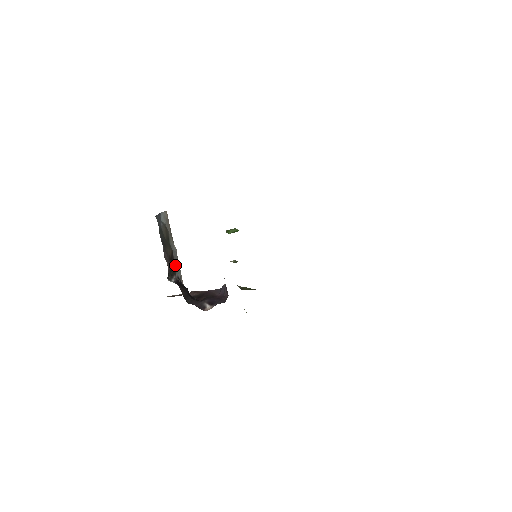
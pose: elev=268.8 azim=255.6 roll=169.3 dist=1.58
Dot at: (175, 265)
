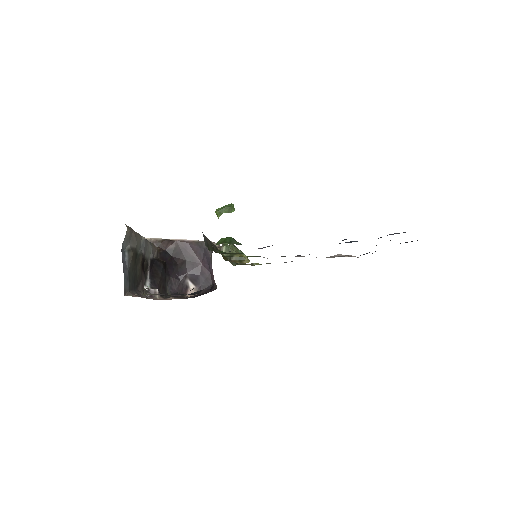
Dot at: (146, 255)
